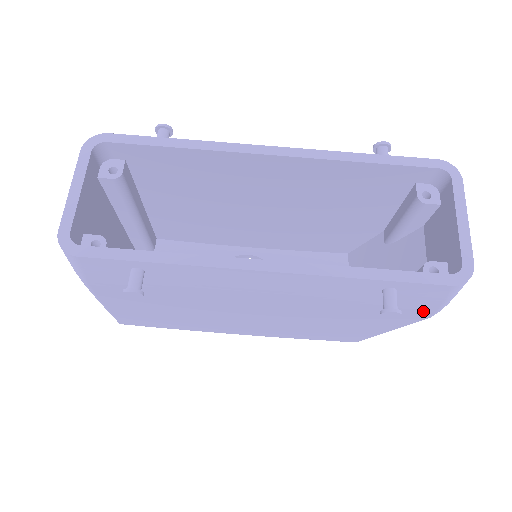
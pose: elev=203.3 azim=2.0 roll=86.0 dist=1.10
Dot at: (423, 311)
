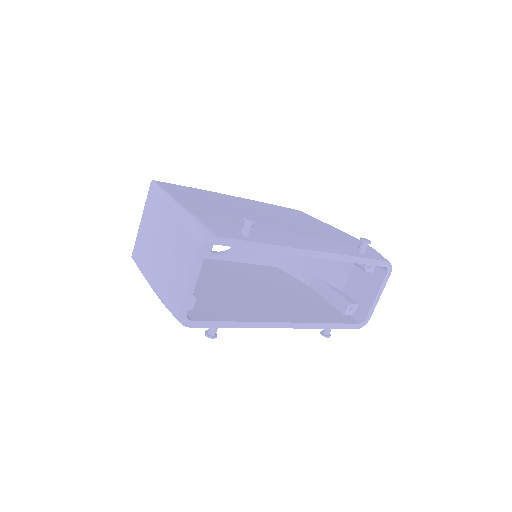
Dot at: occluded
